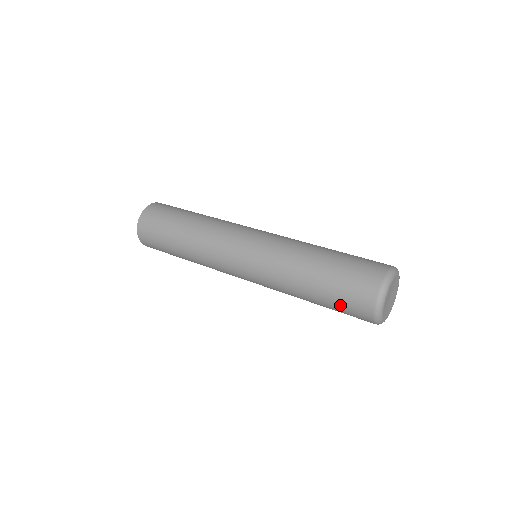
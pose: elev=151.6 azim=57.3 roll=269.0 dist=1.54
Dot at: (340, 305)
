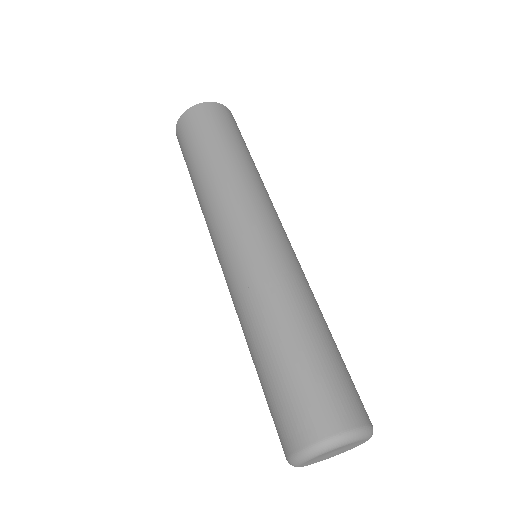
Dot at: occluded
